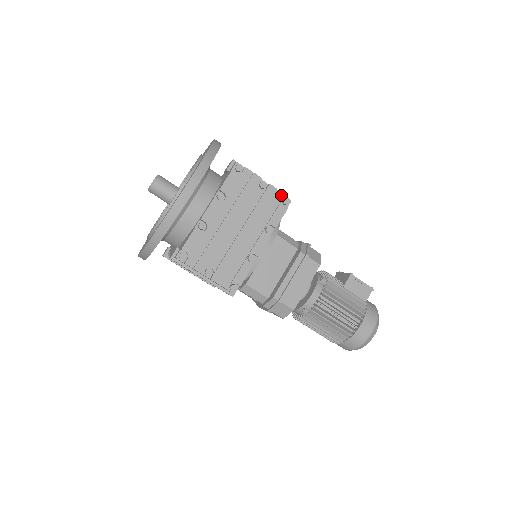
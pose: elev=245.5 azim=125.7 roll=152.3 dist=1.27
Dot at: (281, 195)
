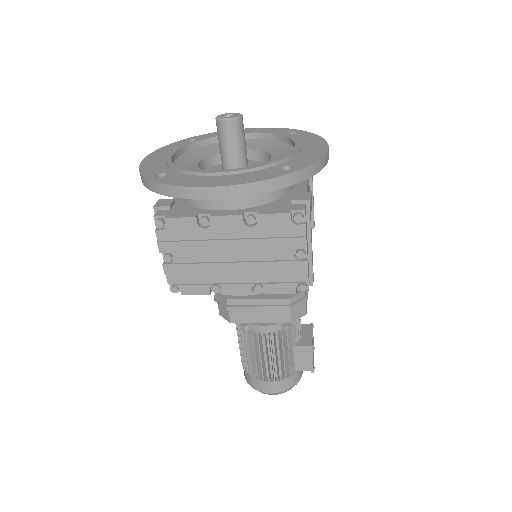
Dot at: (305, 278)
